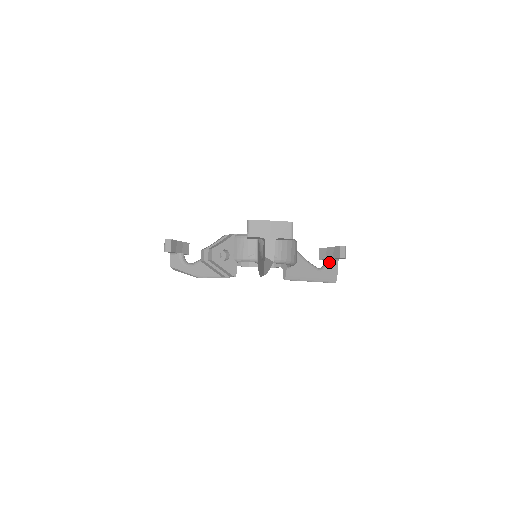
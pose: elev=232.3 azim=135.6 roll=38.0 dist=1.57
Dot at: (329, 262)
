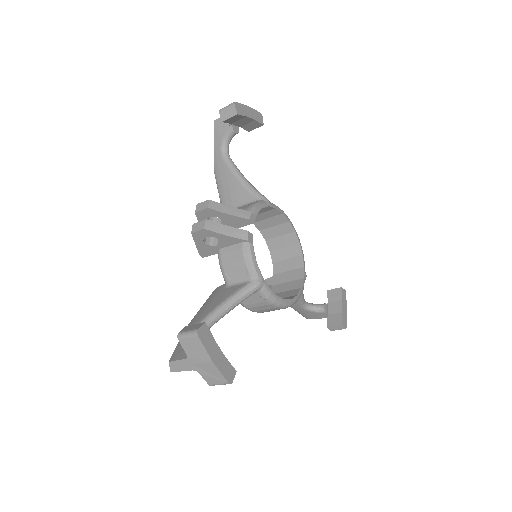
Dot at: (321, 311)
